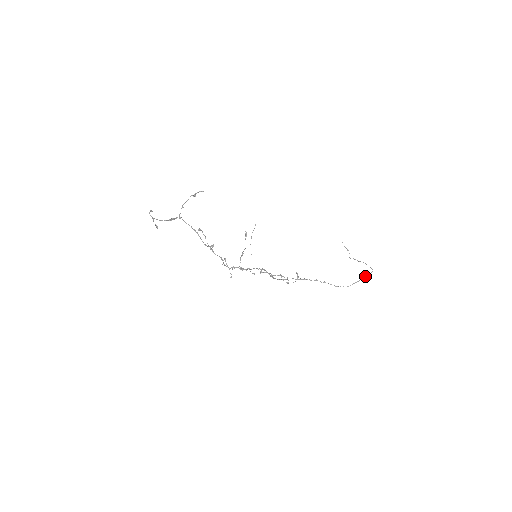
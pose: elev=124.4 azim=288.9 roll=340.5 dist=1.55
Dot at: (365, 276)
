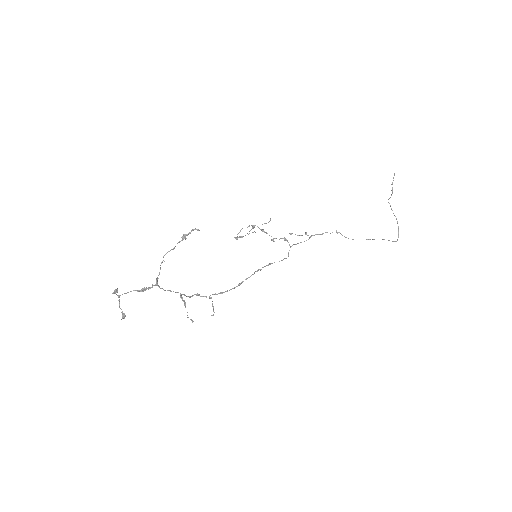
Dot at: occluded
